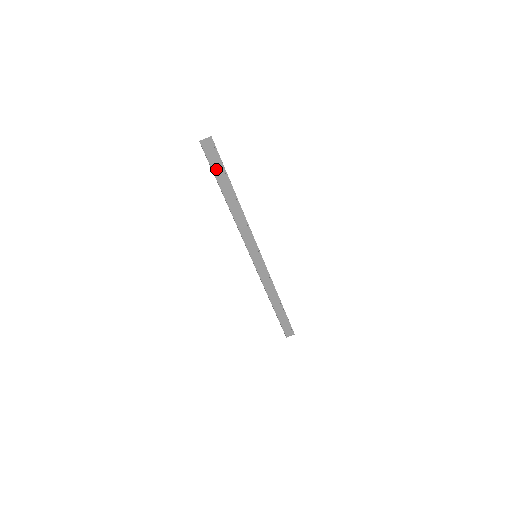
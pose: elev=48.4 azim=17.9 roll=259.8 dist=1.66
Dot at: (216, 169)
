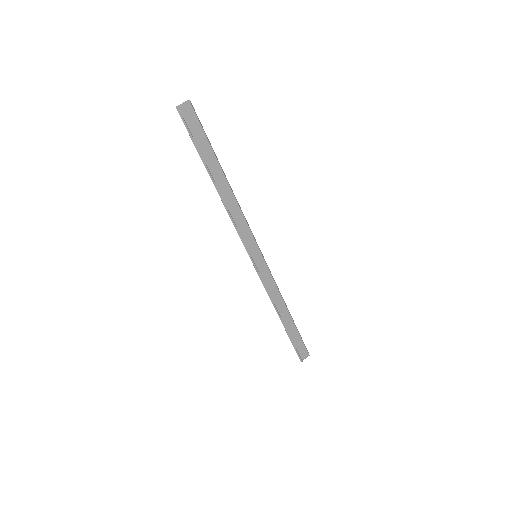
Dot at: (199, 144)
